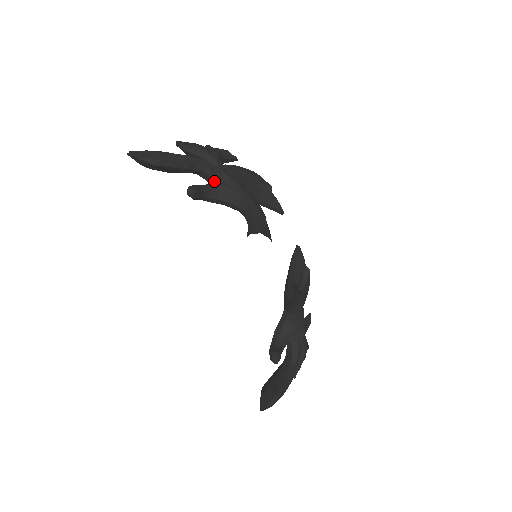
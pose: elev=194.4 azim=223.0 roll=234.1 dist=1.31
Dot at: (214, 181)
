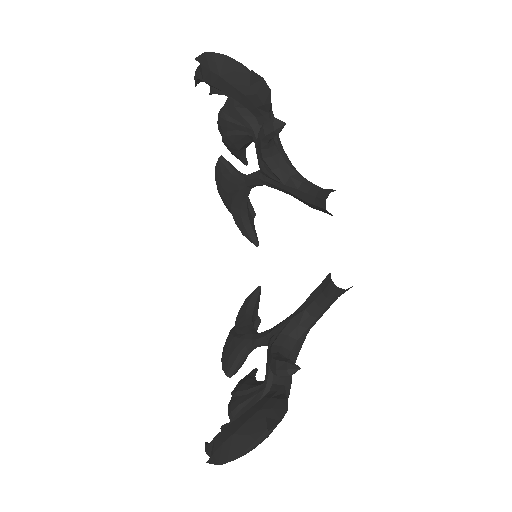
Dot at: occluded
